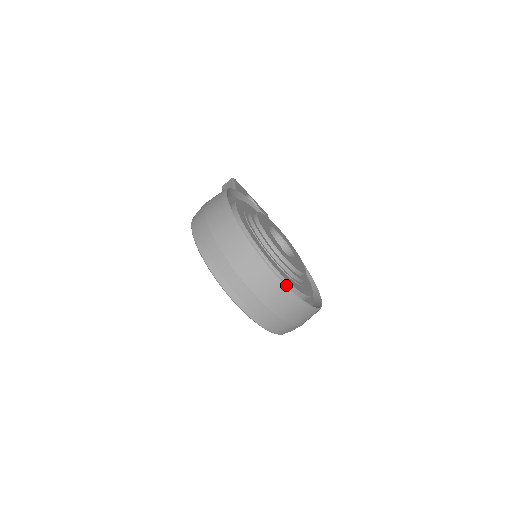
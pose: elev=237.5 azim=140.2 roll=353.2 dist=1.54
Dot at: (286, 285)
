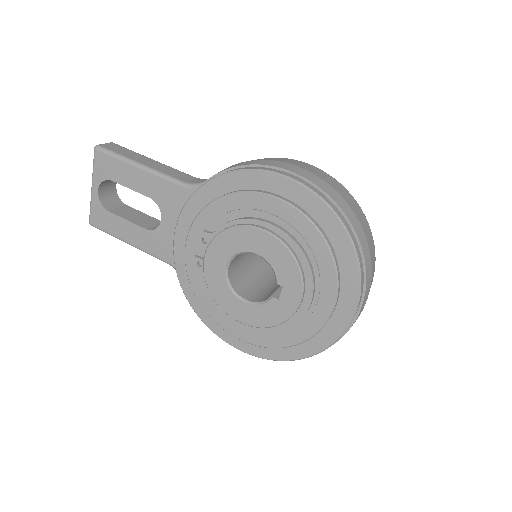
Dot at: occluded
